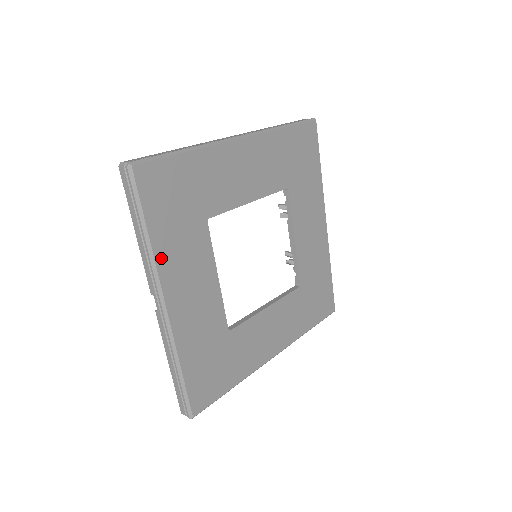
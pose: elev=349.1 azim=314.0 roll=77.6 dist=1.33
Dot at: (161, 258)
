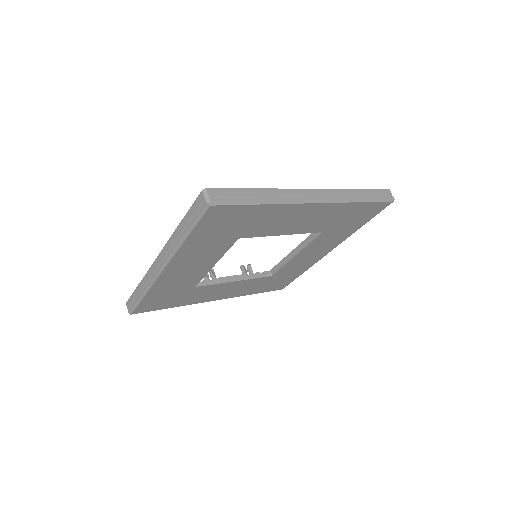
Dot at: (191, 303)
